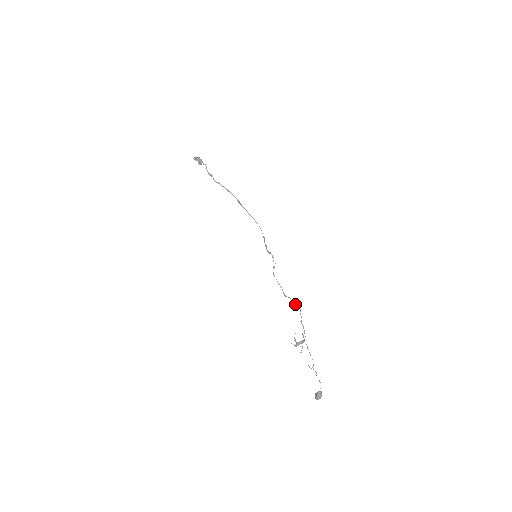
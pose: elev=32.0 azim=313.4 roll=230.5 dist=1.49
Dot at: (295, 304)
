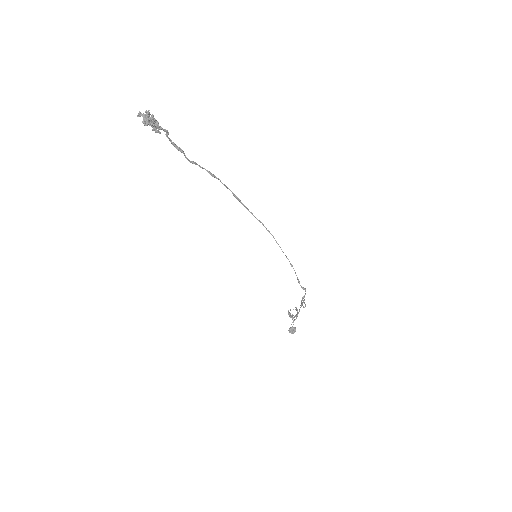
Dot at: occluded
